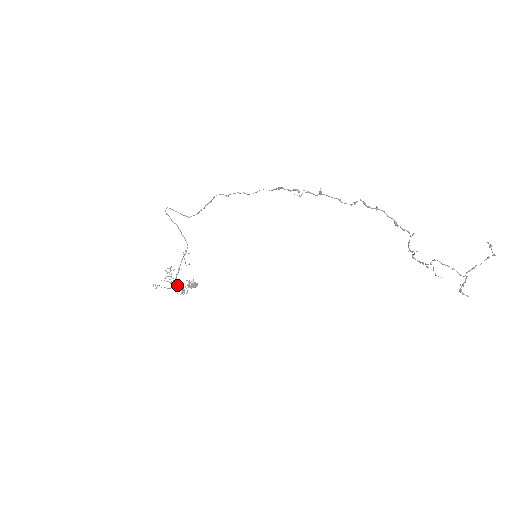
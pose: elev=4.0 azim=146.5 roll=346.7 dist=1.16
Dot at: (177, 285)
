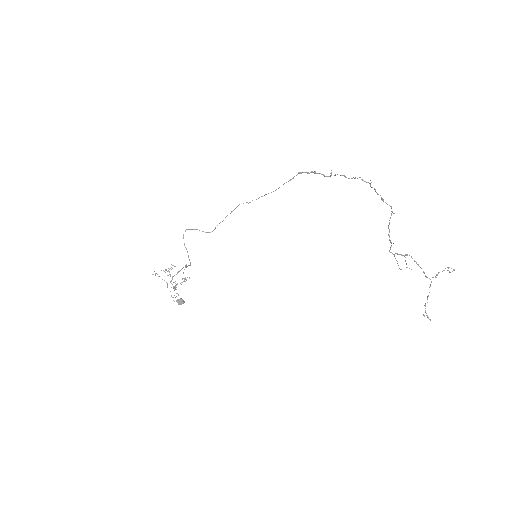
Dot at: occluded
